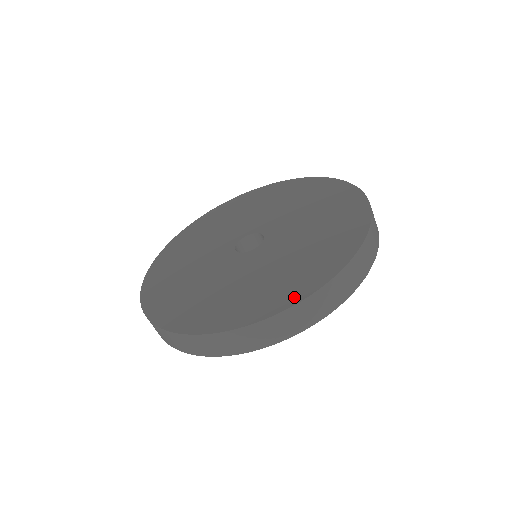
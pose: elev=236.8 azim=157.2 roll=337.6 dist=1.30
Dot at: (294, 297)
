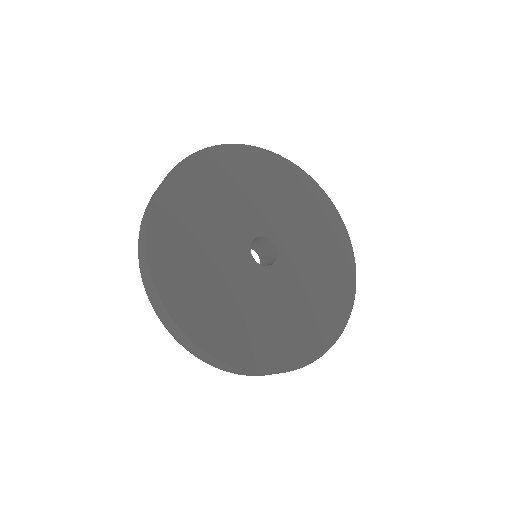
Dot at: (221, 351)
